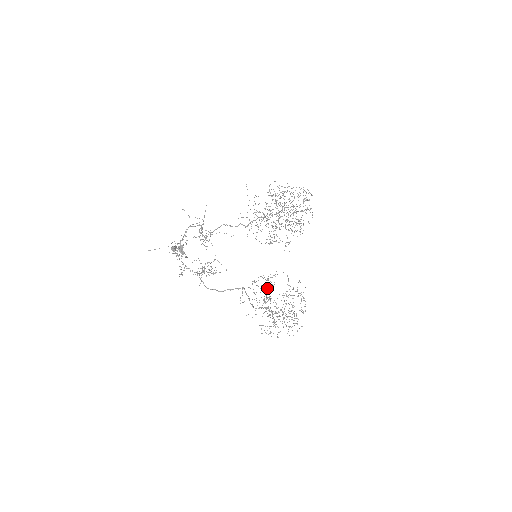
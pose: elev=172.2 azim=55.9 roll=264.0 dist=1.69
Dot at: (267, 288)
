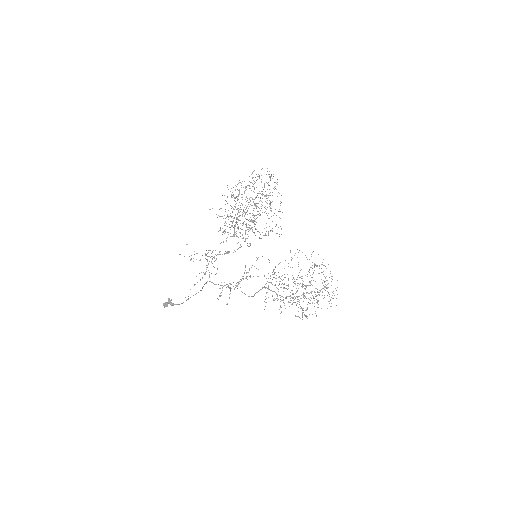
Dot at: (272, 284)
